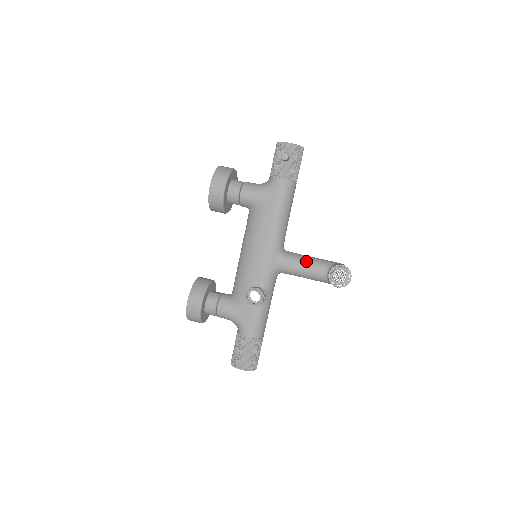
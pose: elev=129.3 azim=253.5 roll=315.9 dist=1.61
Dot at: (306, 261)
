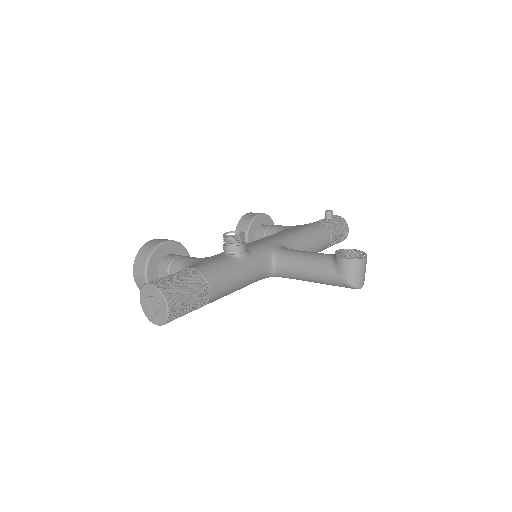
Dot at: occluded
